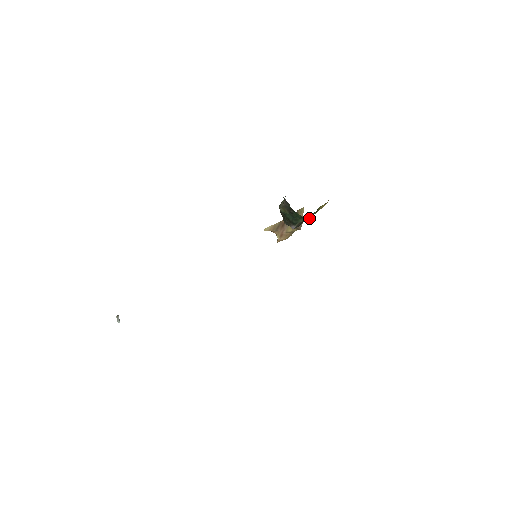
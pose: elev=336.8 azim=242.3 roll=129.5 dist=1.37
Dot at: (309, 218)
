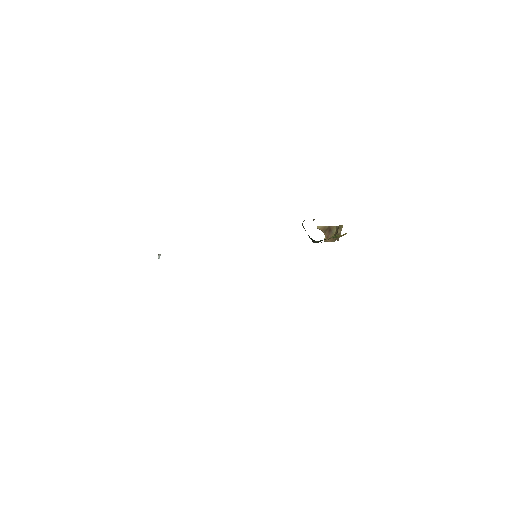
Dot at: occluded
